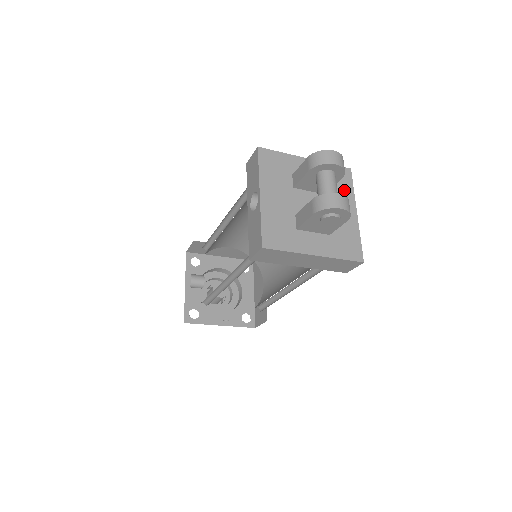
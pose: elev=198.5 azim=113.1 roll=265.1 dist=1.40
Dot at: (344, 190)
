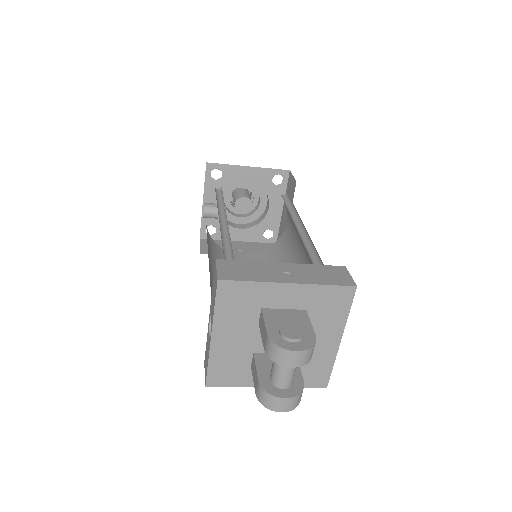
Dot at: (333, 316)
